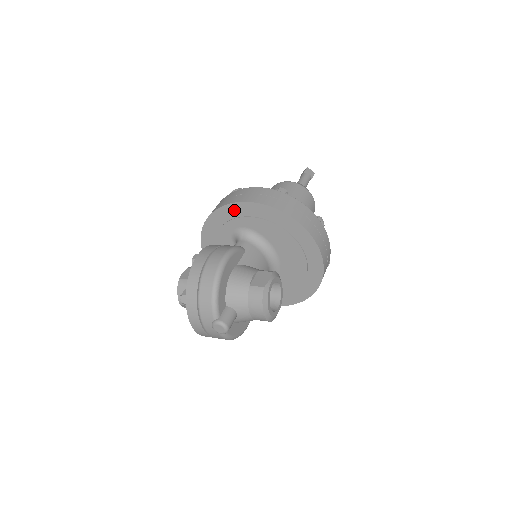
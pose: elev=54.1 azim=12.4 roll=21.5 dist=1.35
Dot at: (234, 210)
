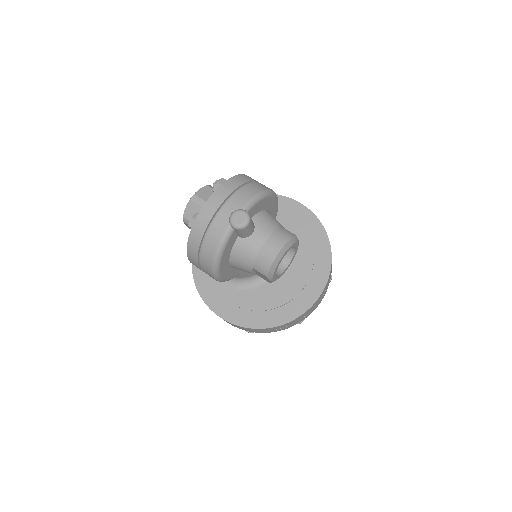
Dot at: (283, 203)
